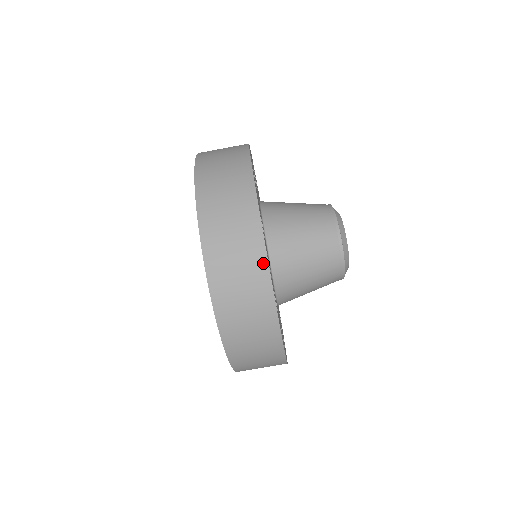
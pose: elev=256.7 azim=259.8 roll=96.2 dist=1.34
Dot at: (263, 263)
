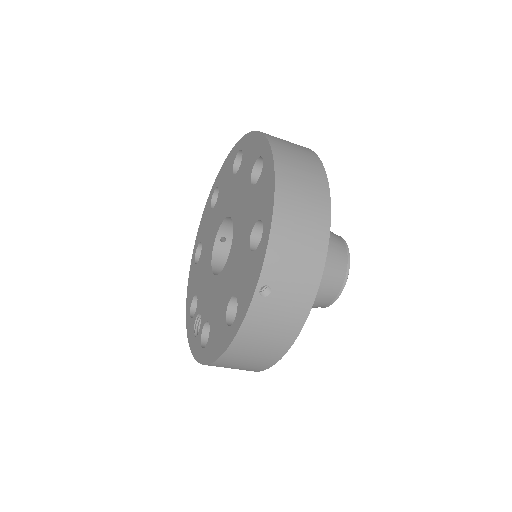
Dot at: occluded
